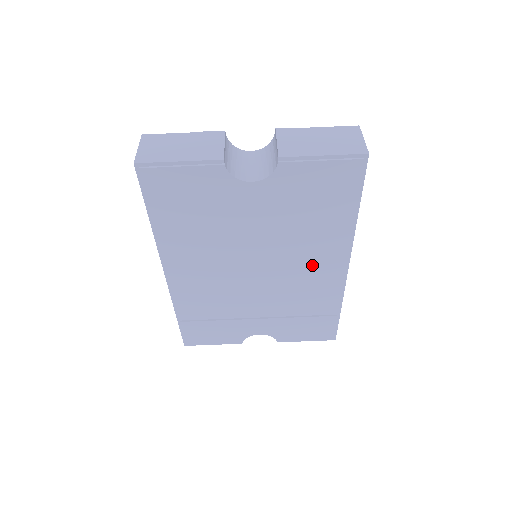
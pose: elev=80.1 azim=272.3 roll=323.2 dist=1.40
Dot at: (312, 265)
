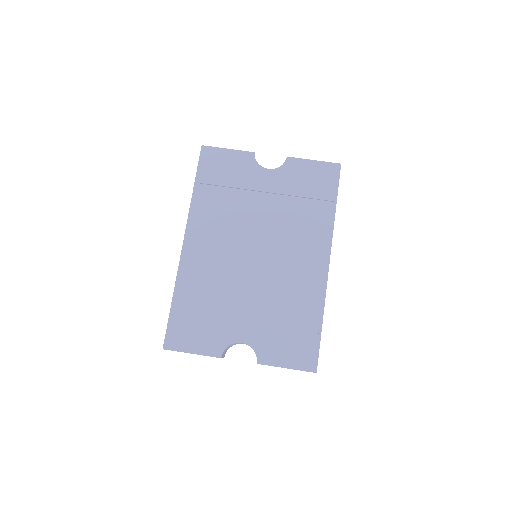
Dot at: (300, 255)
